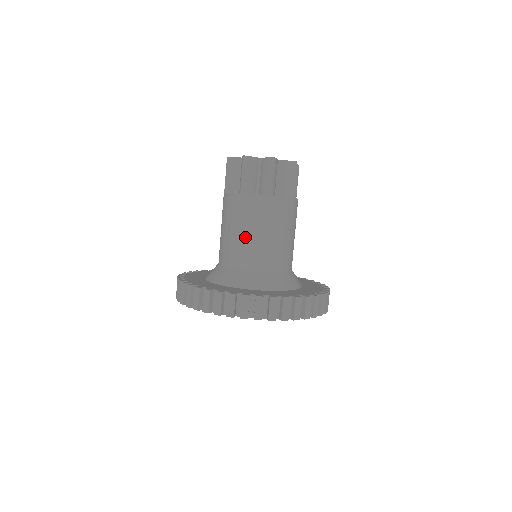
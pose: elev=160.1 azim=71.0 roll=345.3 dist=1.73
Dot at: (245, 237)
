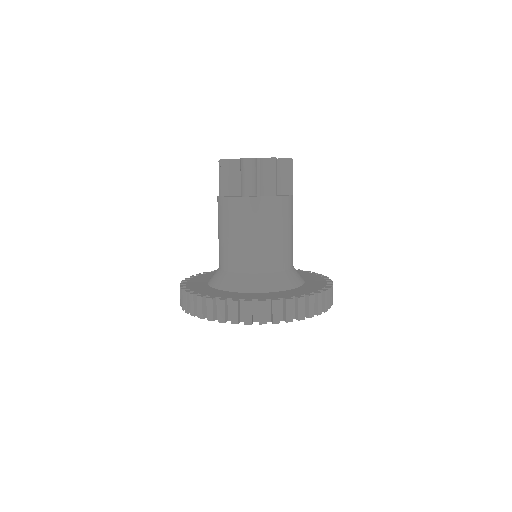
Dot at: (255, 240)
